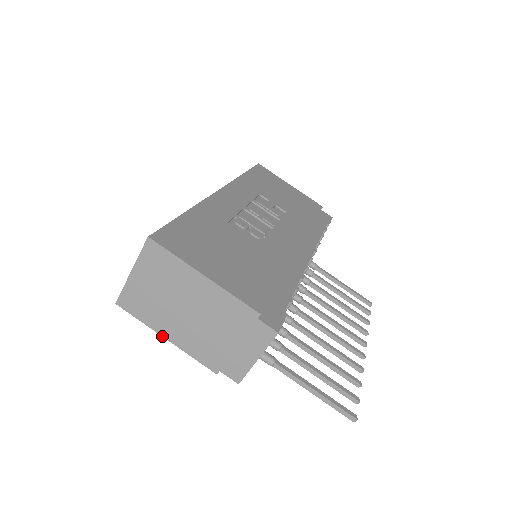
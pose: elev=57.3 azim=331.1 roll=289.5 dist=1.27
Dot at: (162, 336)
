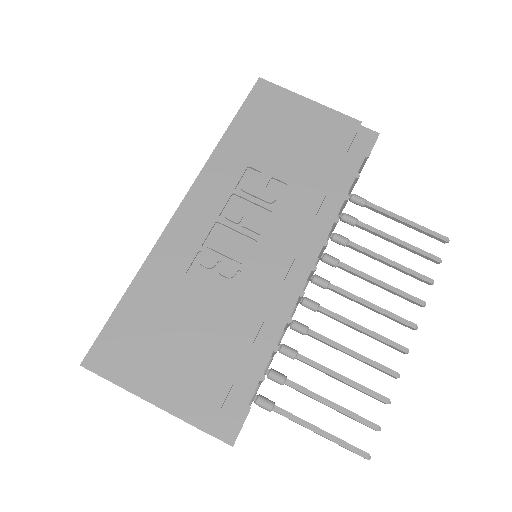
Dot at: occluded
